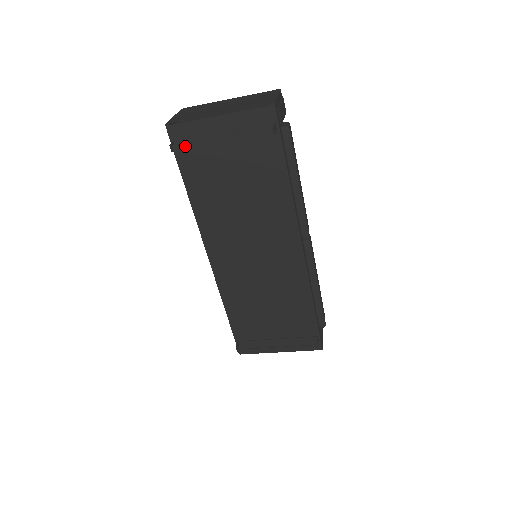
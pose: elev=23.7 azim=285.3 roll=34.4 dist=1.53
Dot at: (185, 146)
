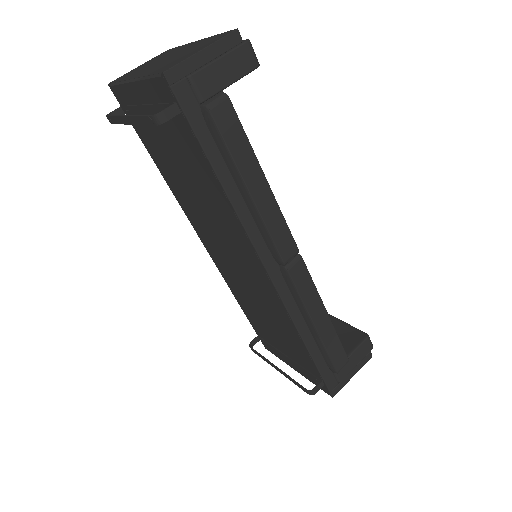
Dot at: (113, 119)
